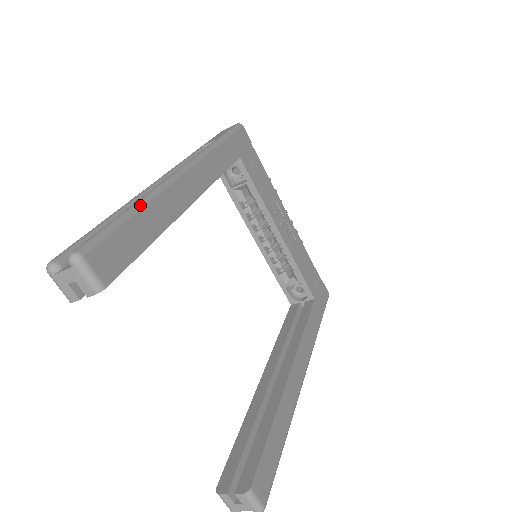
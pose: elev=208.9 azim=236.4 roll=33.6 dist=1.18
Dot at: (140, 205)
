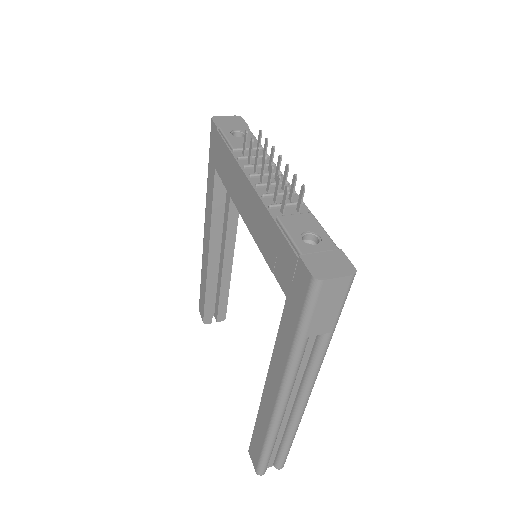
Dot at: occluded
